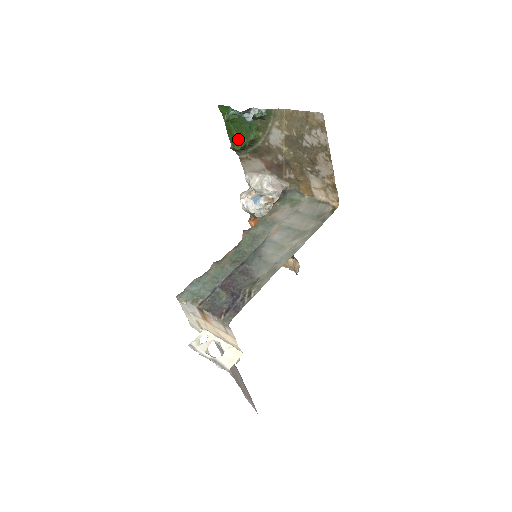
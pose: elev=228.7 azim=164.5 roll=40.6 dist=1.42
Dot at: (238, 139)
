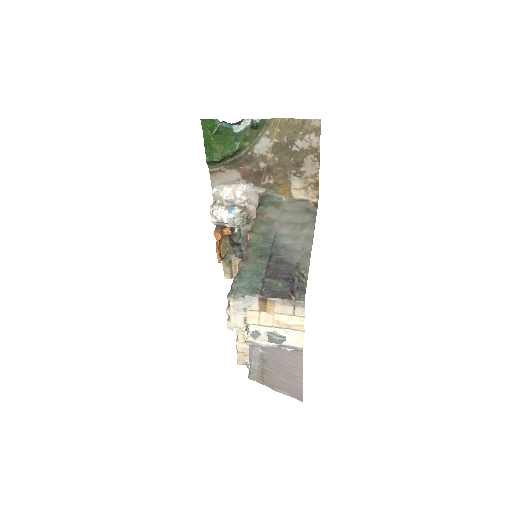
Dot at: (217, 151)
